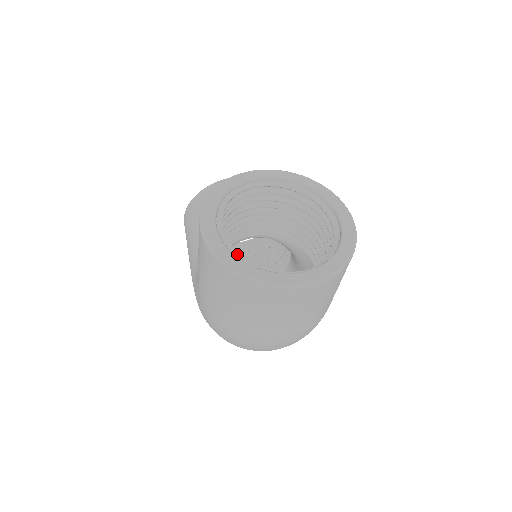
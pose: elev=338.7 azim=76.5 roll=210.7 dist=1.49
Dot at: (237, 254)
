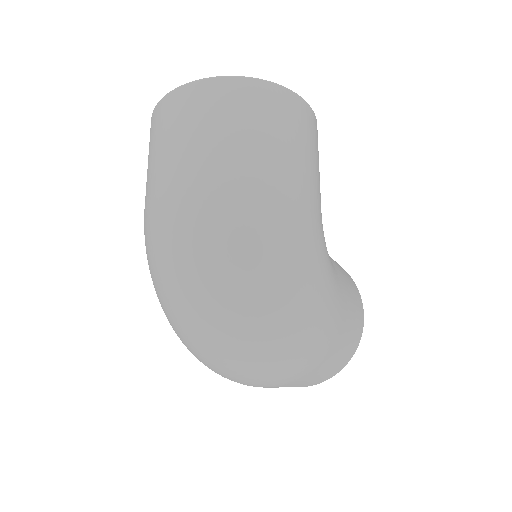
Dot at: occluded
